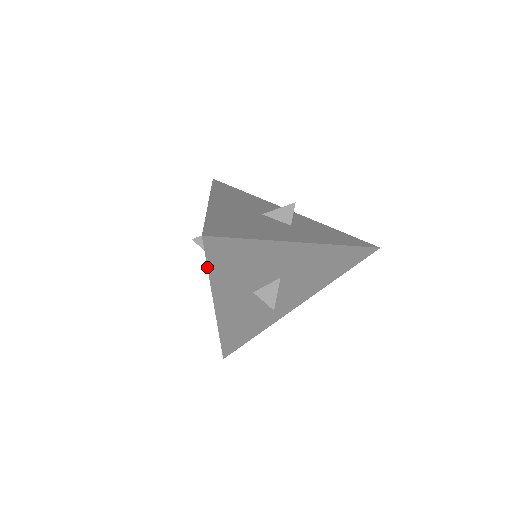
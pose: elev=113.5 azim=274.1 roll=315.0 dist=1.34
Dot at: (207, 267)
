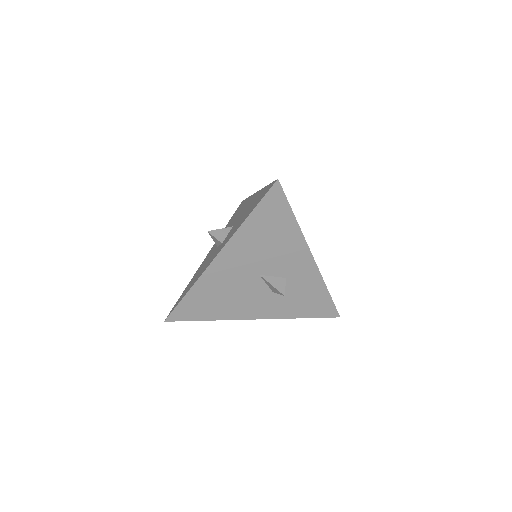
Dot at: occluded
